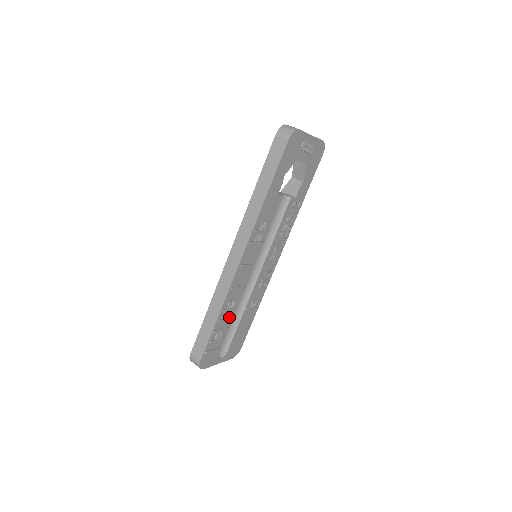
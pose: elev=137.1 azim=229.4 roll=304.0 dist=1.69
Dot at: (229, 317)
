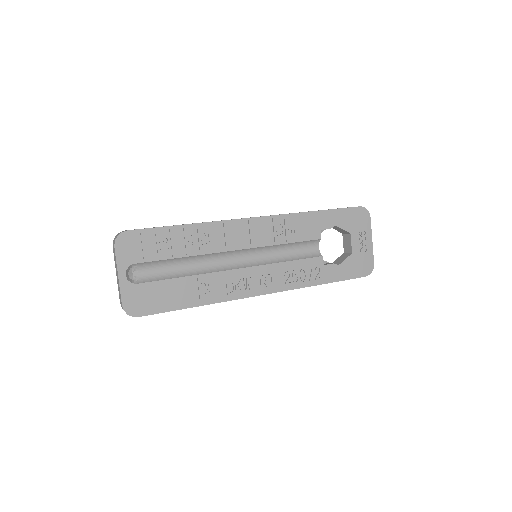
Dot at: (189, 246)
